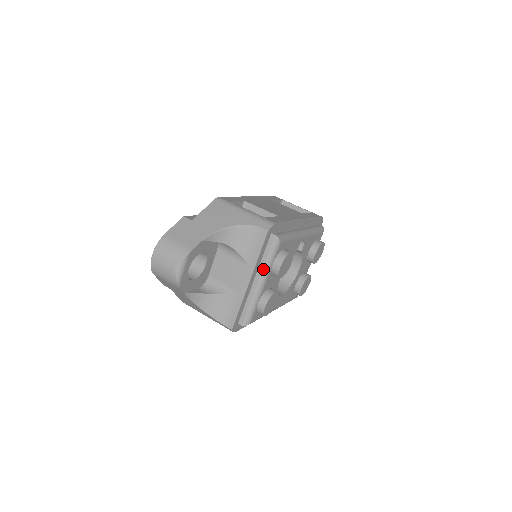
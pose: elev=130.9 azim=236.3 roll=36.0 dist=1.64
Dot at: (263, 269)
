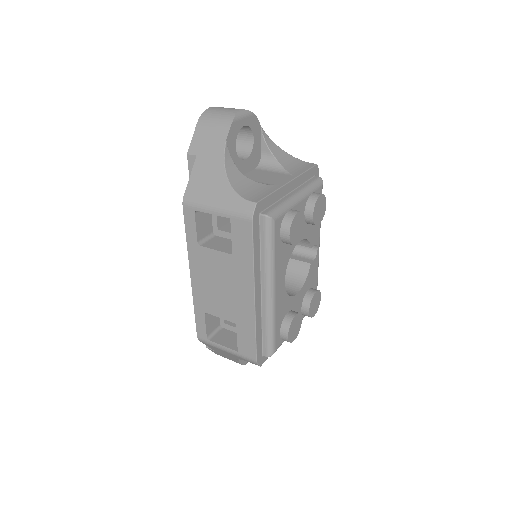
Dot at: (303, 188)
